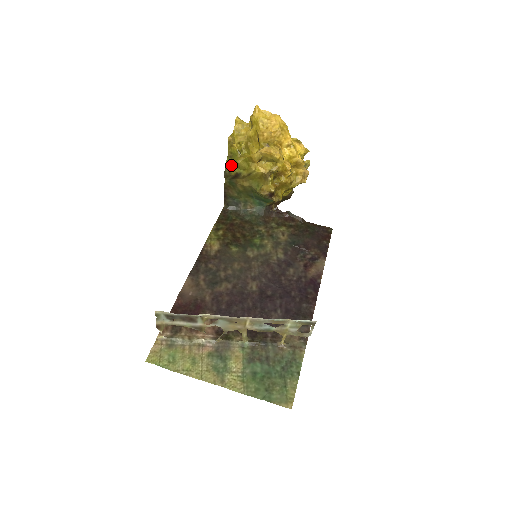
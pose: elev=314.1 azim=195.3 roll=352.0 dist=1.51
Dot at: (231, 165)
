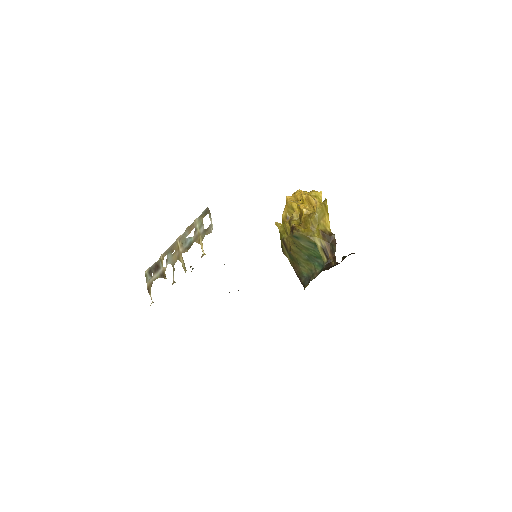
Dot at: occluded
